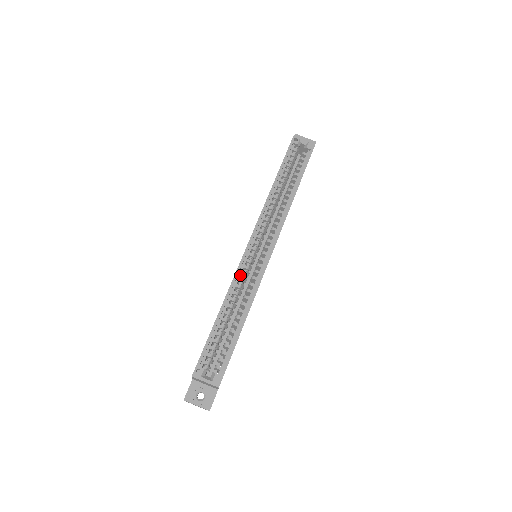
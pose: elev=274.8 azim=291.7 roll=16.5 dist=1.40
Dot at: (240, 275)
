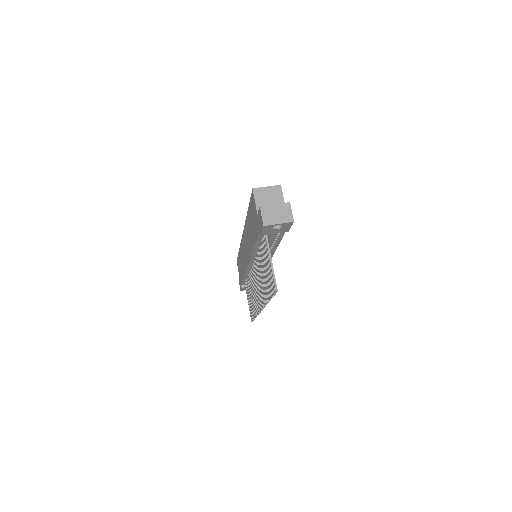
Dot at: occluded
